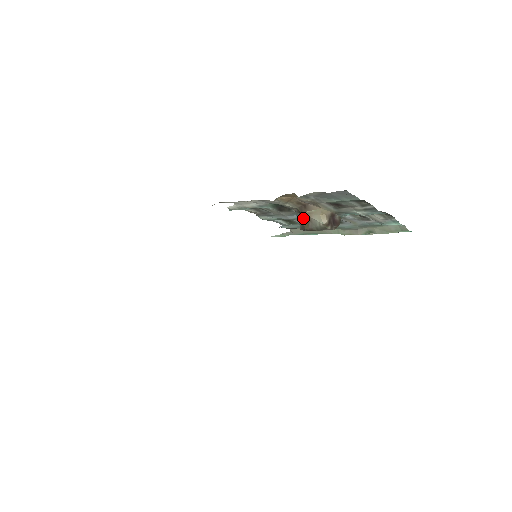
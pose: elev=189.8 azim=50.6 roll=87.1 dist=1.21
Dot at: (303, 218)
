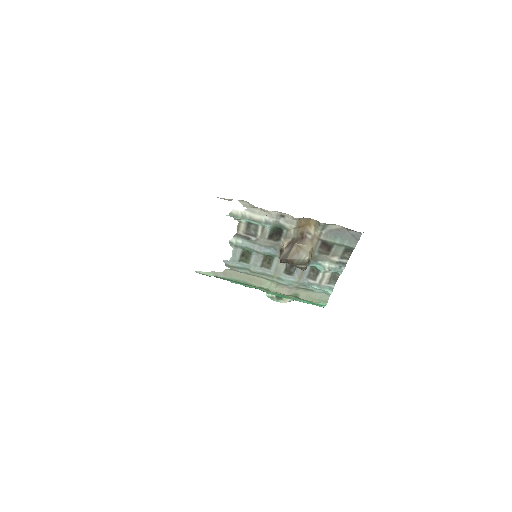
Dot at: (293, 248)
